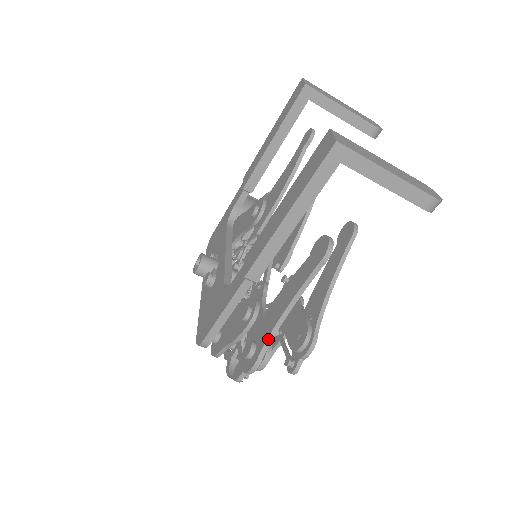
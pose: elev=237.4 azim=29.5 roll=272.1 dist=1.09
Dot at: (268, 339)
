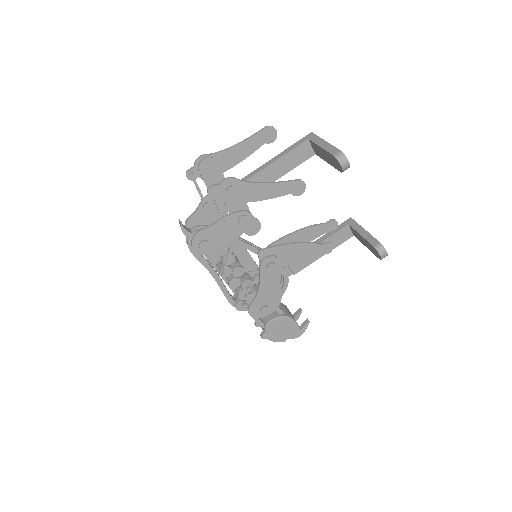
Dot at: (217, 152)
